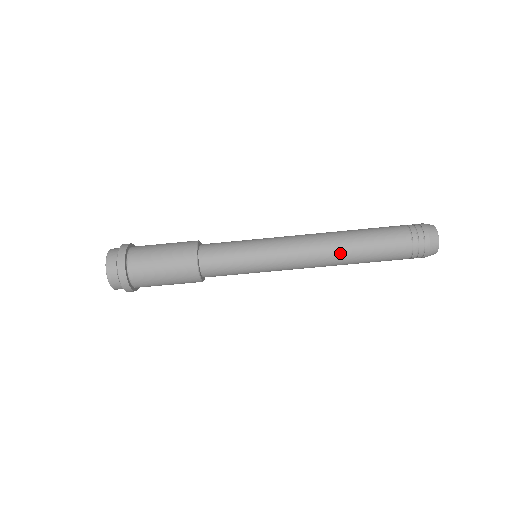
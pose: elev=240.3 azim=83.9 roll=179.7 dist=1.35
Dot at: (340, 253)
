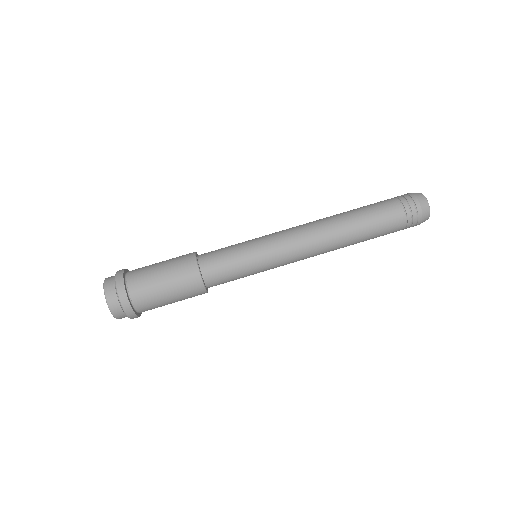
Dot at: (332, 218)
